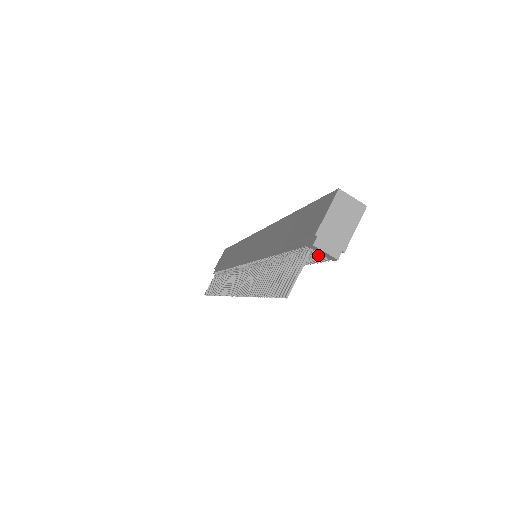
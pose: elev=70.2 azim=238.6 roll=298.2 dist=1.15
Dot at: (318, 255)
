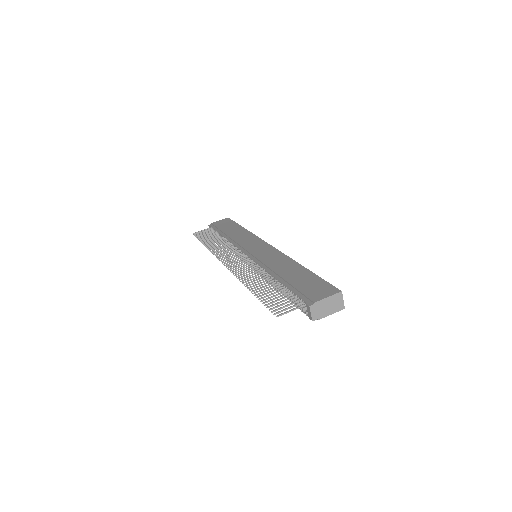
Dot at: (305, 309)
